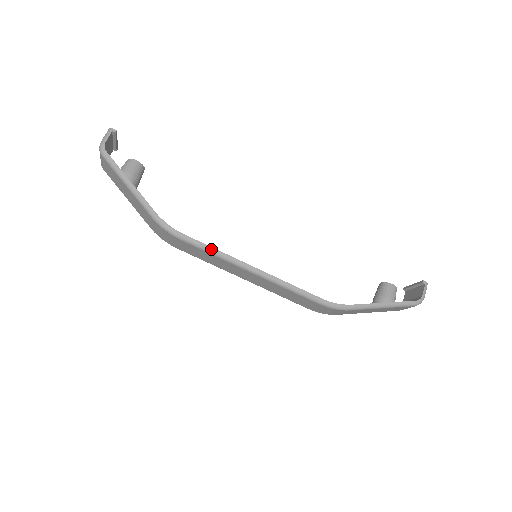
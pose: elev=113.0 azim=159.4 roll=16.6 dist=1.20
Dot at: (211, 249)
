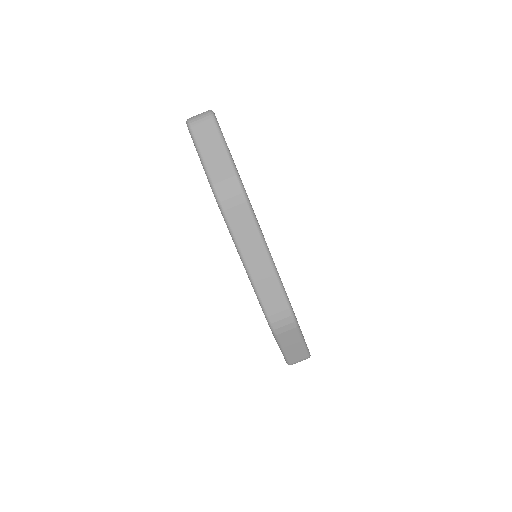
Dot at: occluded
